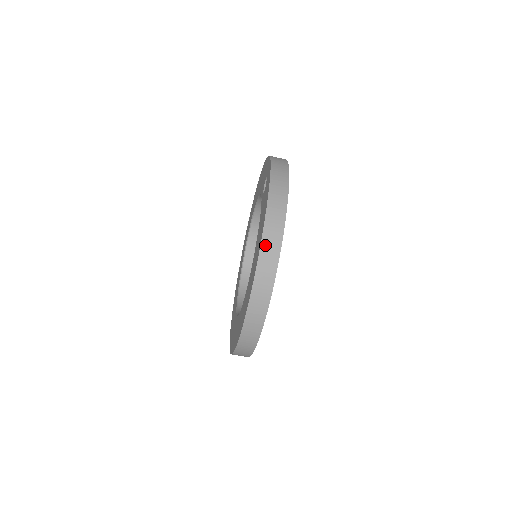
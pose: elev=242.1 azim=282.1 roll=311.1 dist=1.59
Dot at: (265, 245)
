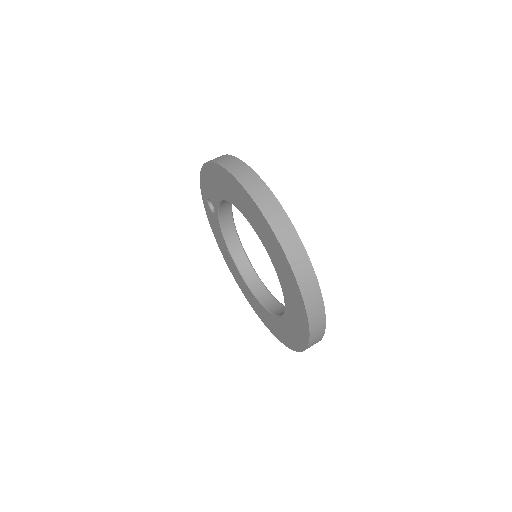
Dot at: (216, 160)
